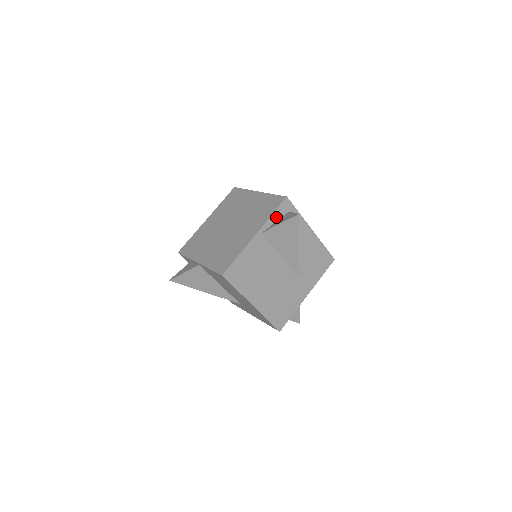
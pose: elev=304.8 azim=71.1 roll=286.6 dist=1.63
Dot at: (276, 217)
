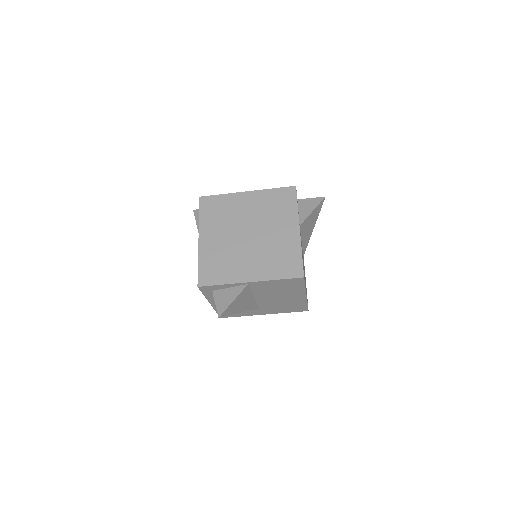
Dot at: (298, 207)
